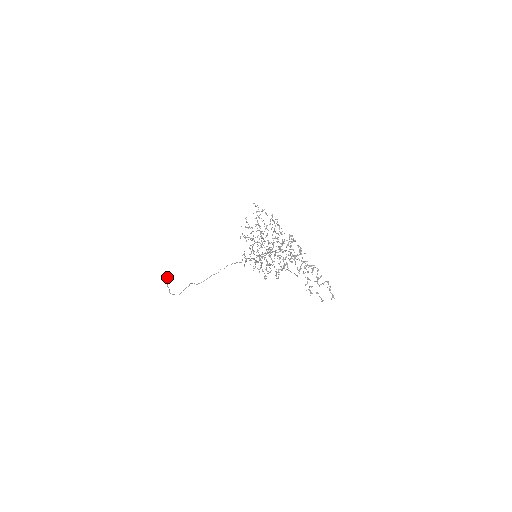
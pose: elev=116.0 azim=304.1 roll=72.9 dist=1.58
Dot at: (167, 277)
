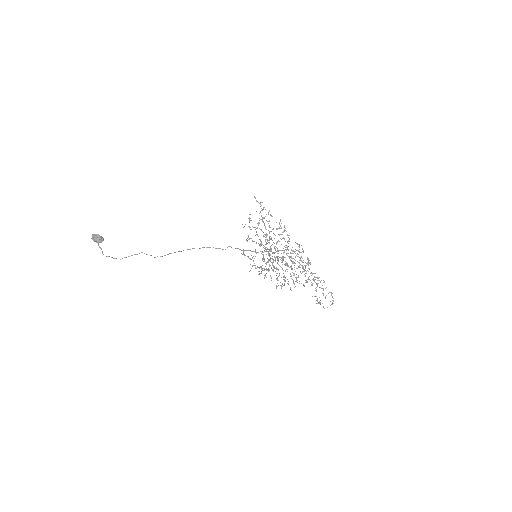
Dot at: (99, 236)
